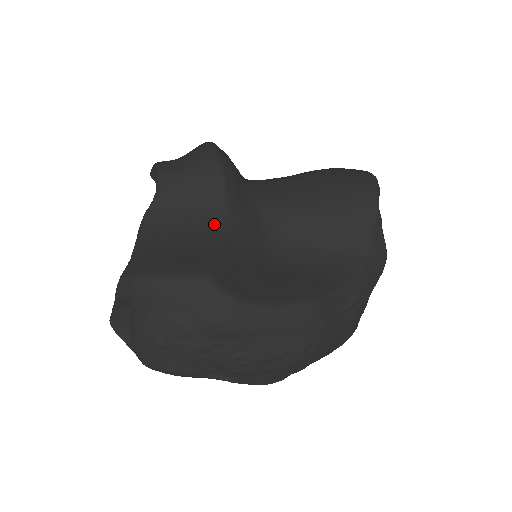
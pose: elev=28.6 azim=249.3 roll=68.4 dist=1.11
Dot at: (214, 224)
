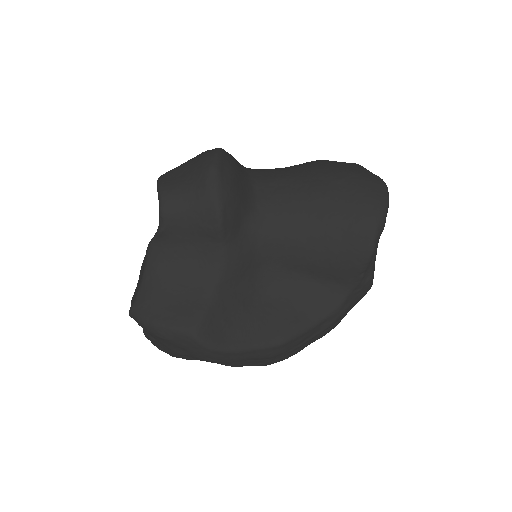
Dot at: (209, 265)
